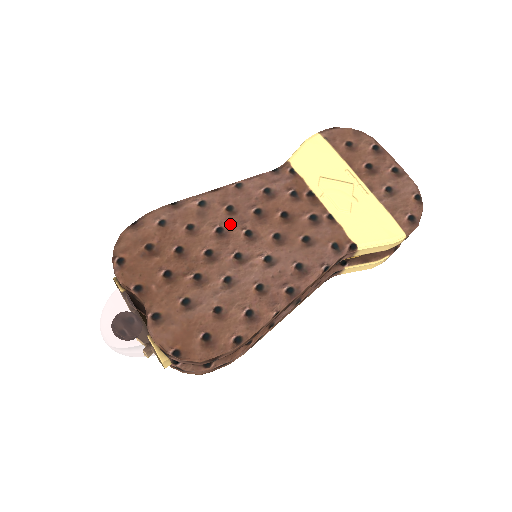
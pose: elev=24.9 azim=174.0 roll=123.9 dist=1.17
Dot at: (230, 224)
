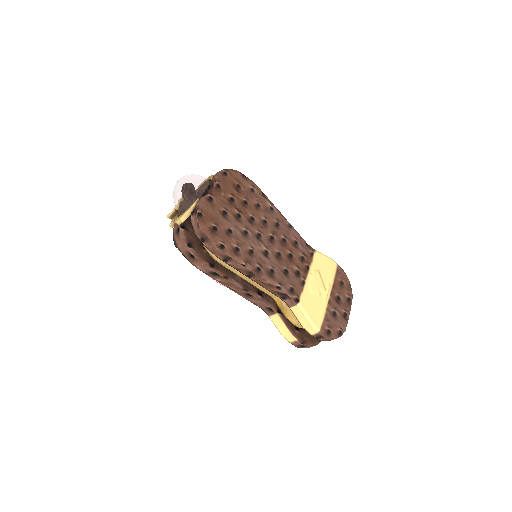
Dot at: (271, 226)
